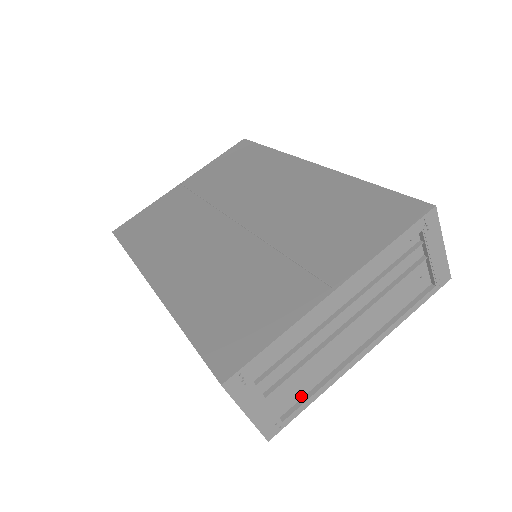
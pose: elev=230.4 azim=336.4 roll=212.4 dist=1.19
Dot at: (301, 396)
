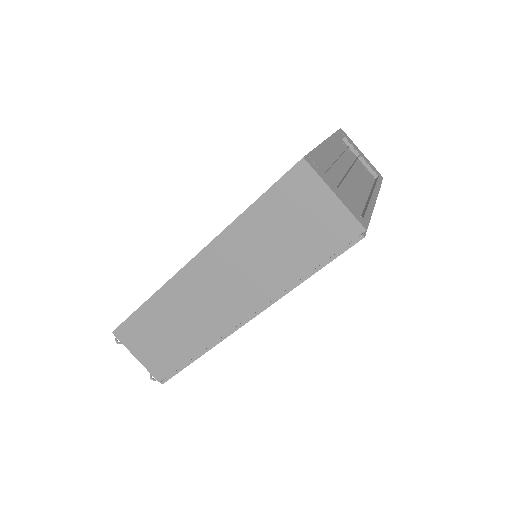
Dot at: (360, 212)
